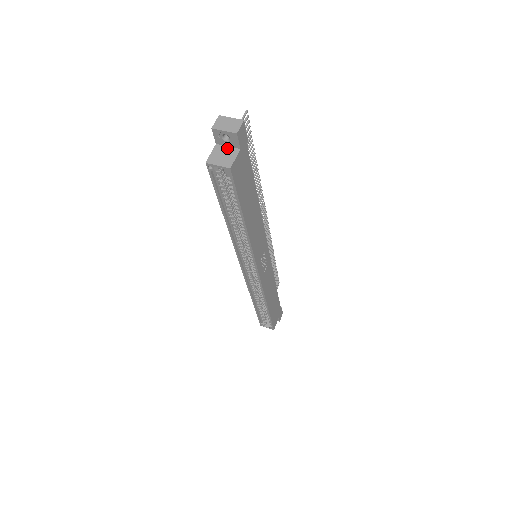
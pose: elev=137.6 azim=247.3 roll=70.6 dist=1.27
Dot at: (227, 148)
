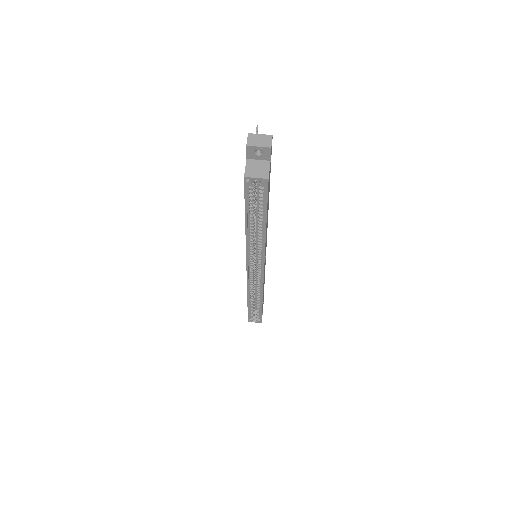
Dot at: (258, 161)
